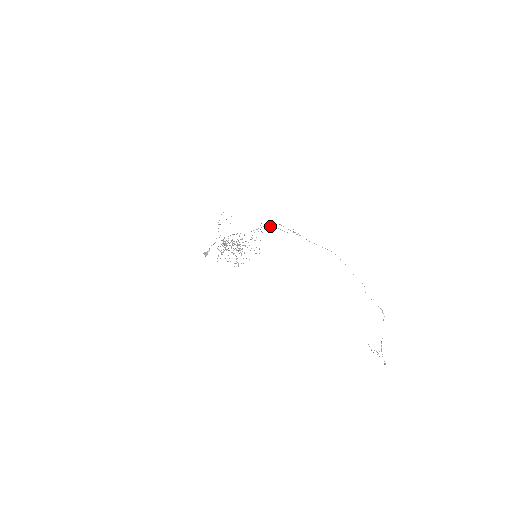
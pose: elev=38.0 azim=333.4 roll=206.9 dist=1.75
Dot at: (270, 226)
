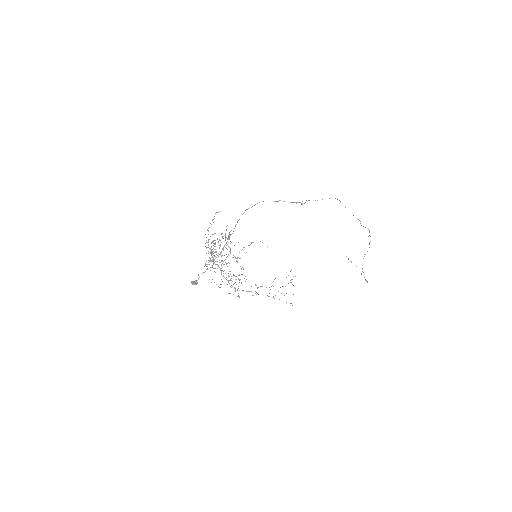
Dot at: occluded
